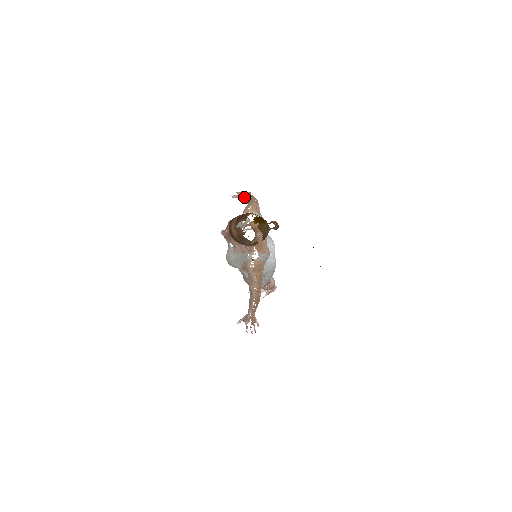
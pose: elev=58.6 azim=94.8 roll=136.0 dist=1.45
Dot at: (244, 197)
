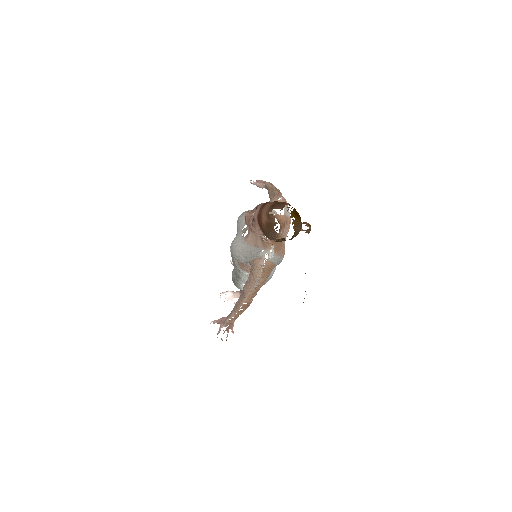
Dot at: (266, 187)
